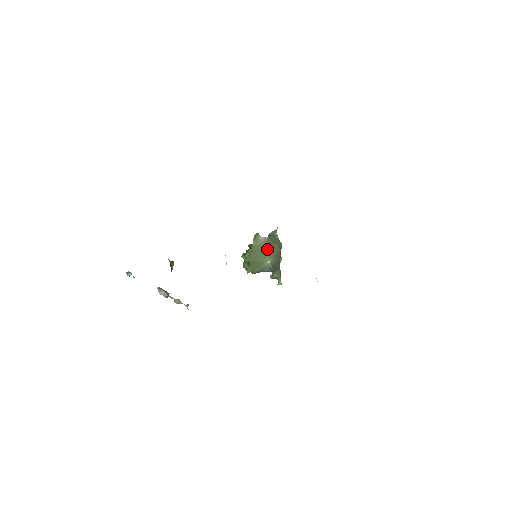
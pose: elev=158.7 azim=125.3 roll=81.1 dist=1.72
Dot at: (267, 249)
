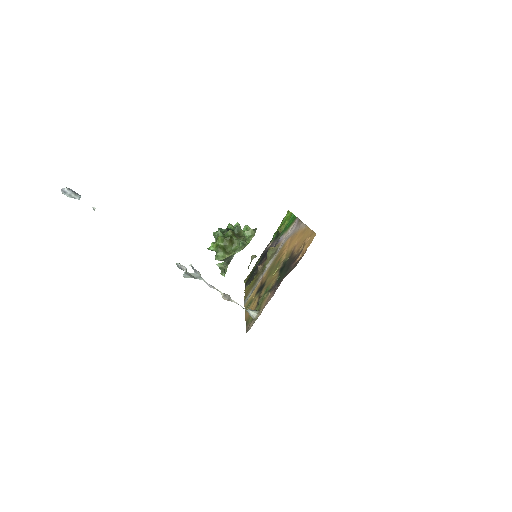
Dot at: occluded
